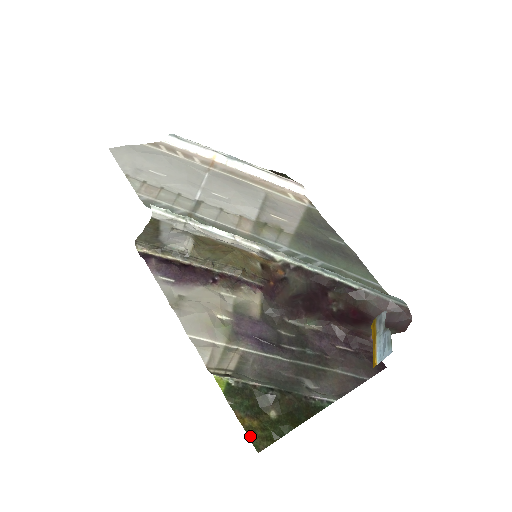
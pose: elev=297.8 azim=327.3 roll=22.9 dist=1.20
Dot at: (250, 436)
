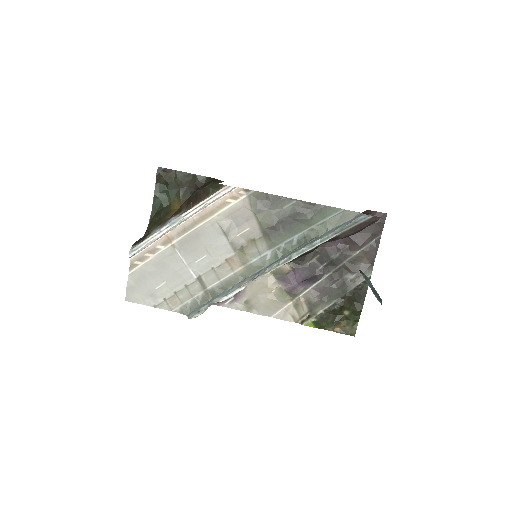
Dot at: (345, 333)
